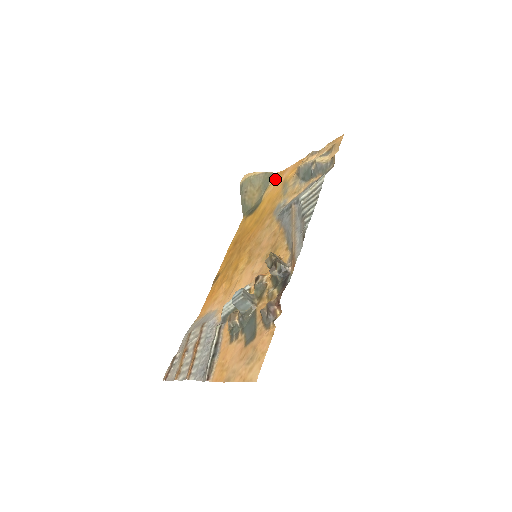
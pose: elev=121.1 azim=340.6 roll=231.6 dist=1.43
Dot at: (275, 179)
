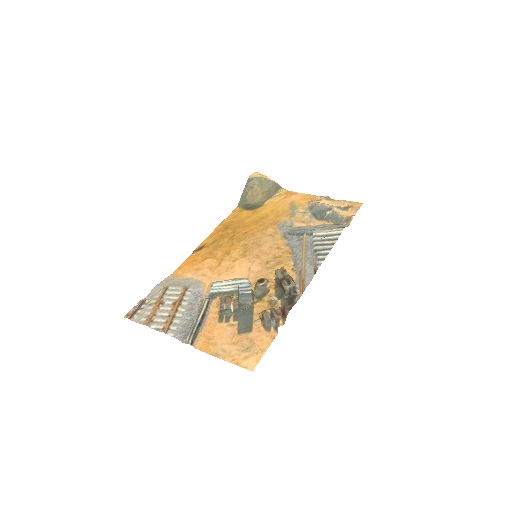
Dot at: (282, 194)
